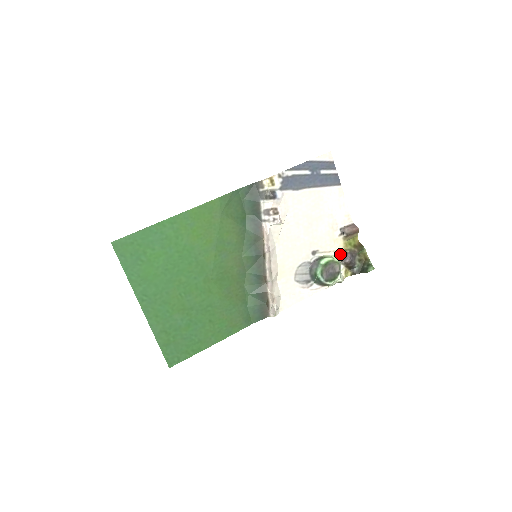
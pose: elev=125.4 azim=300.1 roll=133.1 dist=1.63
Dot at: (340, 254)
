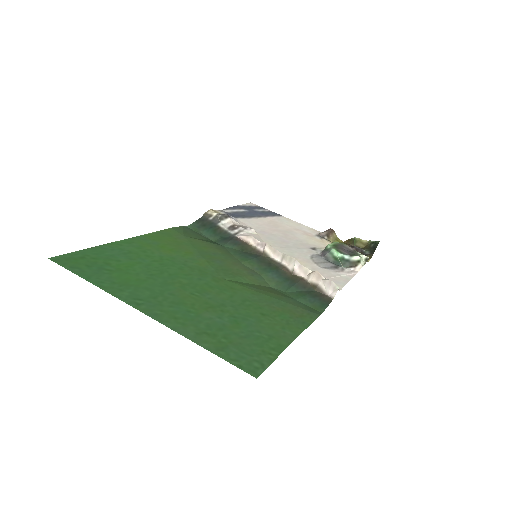
Dot at: occluded
